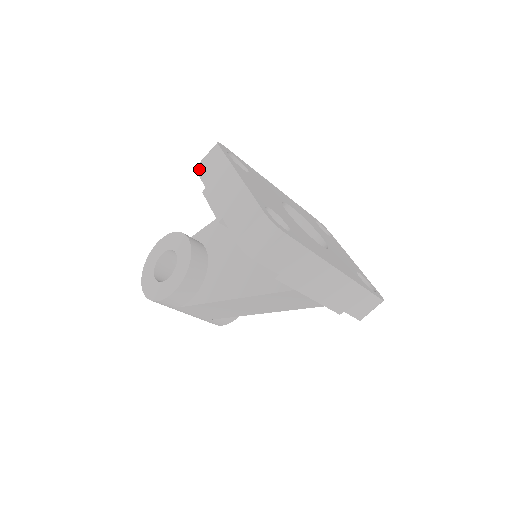
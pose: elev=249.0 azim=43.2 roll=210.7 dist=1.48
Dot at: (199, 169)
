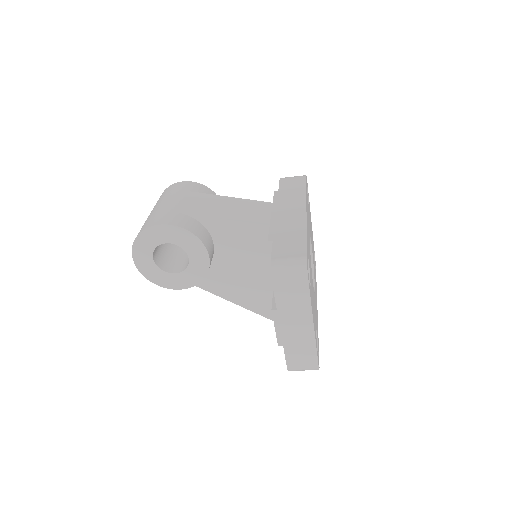
Dot at: (277, 286)
